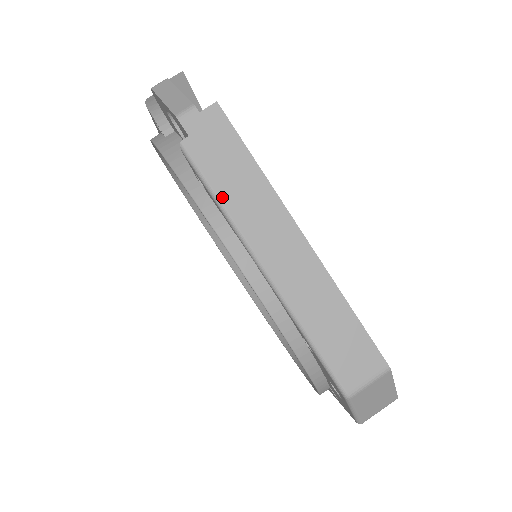
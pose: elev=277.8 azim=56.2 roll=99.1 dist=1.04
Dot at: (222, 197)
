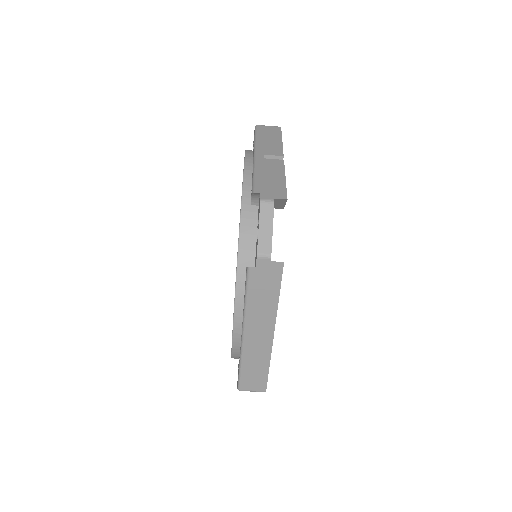
Dot at: (249, 300)
